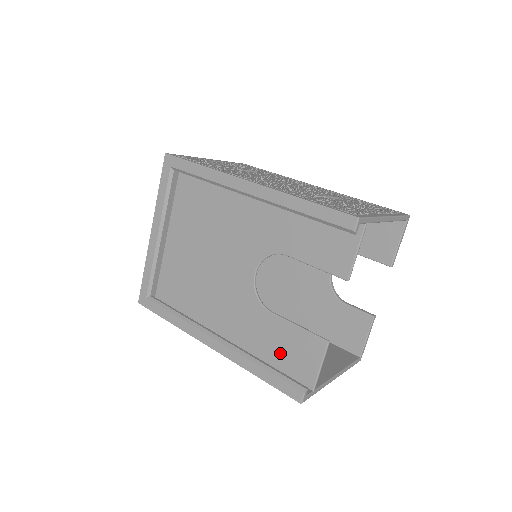
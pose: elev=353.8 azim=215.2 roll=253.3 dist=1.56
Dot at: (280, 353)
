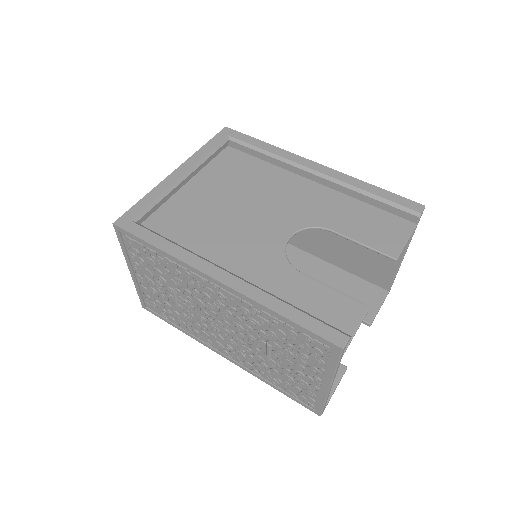
Dot at: occluded
